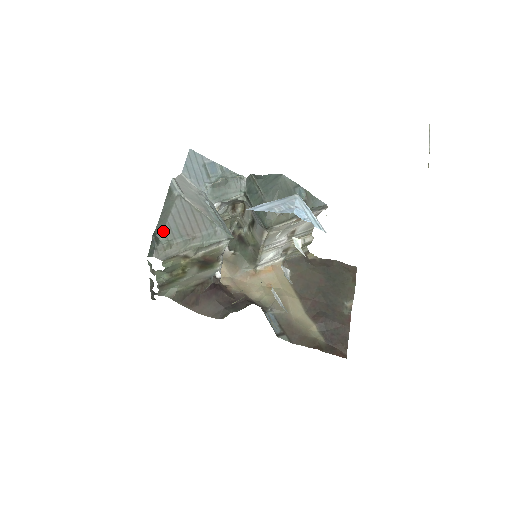
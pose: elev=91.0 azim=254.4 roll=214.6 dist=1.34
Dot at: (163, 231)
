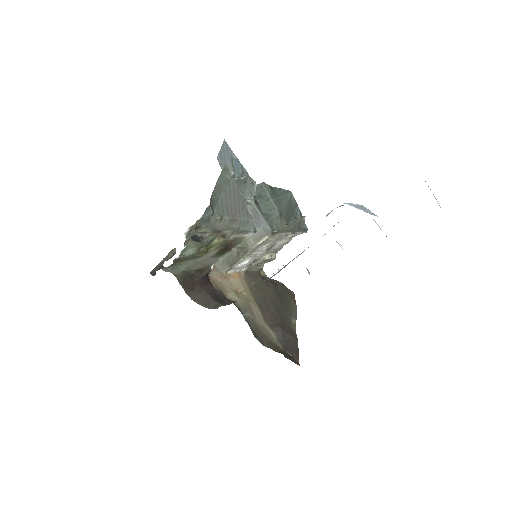
Dot at: (217, 204)
